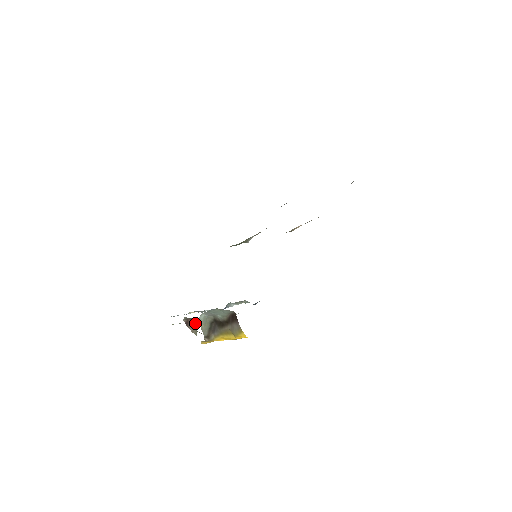
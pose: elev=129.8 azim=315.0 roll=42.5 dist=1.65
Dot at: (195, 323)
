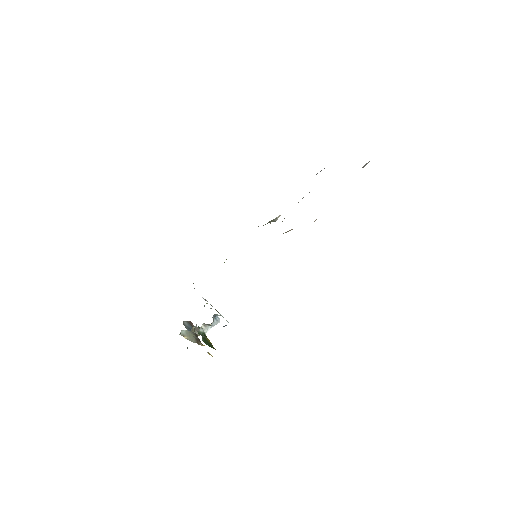
Dot at: (193, 326)
